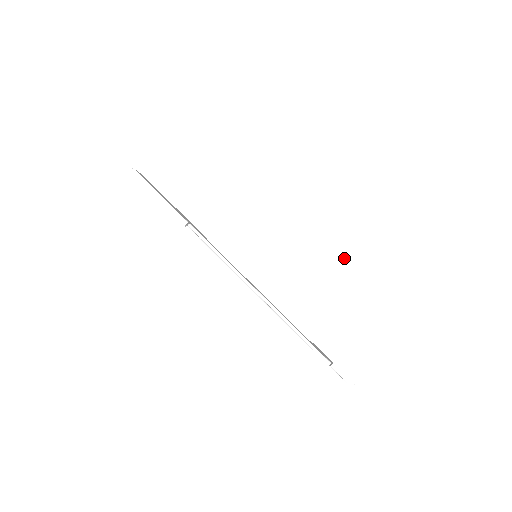
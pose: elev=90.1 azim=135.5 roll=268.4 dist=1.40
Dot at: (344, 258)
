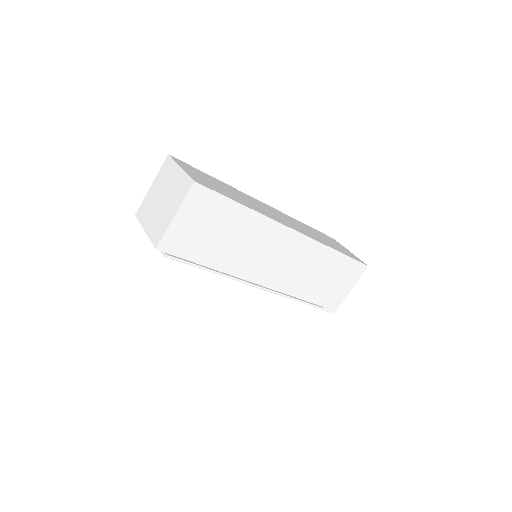
Dot at: (328, 250)
